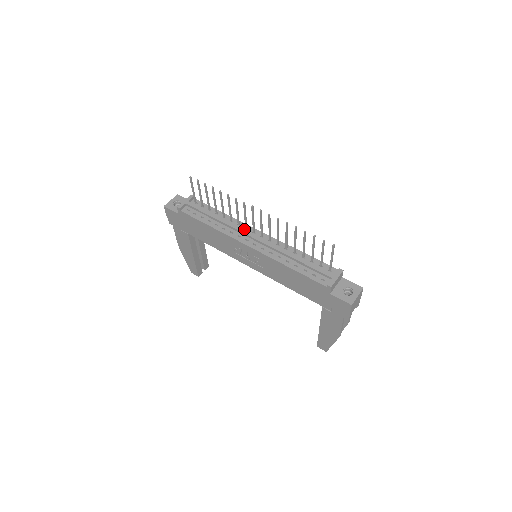
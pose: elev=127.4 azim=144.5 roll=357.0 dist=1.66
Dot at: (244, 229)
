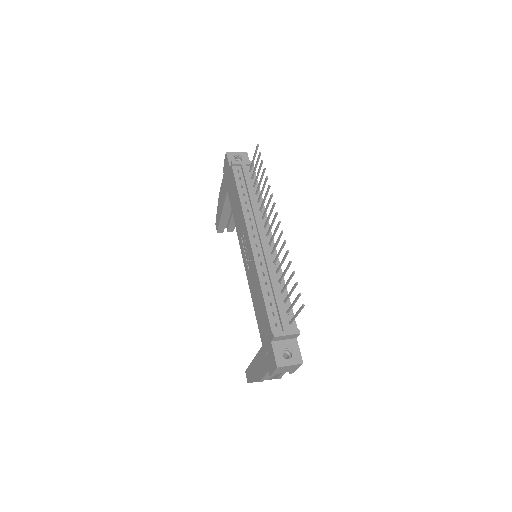
Dot at: (262, 225)
